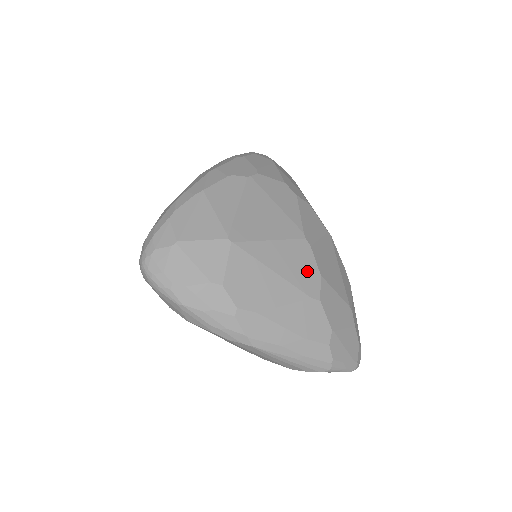
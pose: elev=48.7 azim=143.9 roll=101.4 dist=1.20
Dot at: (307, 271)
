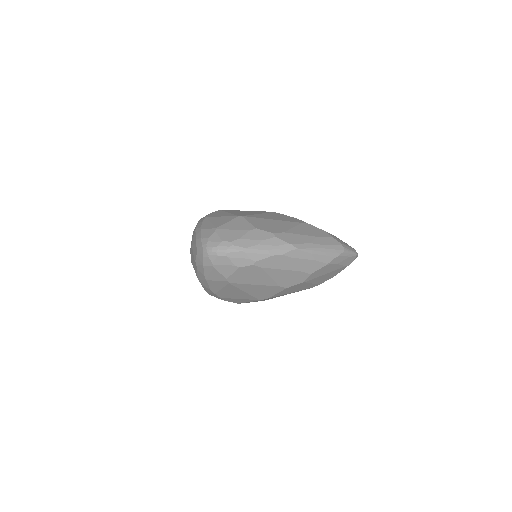
Dot at: (288, 218)
